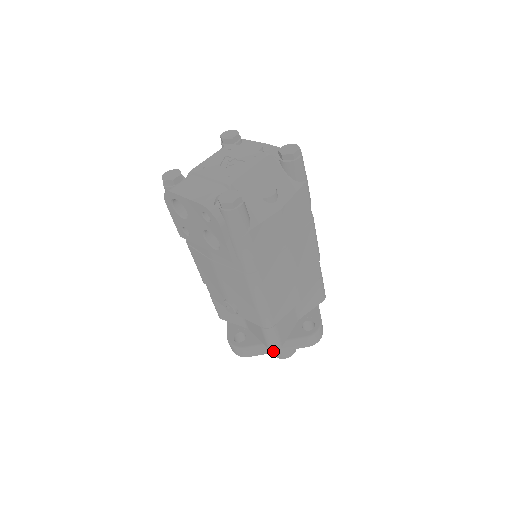
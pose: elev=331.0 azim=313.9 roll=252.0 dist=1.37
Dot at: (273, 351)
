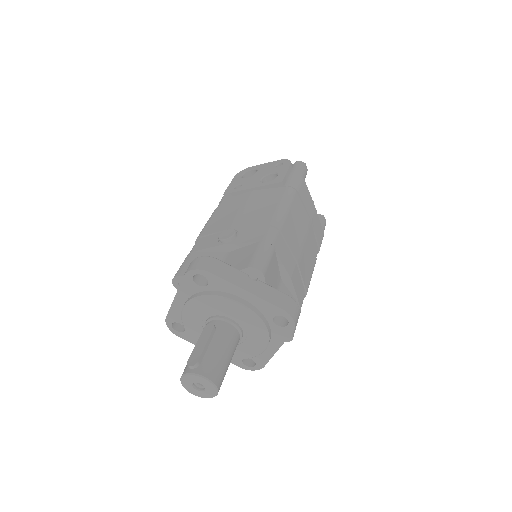
Dot at: (243, 286)
